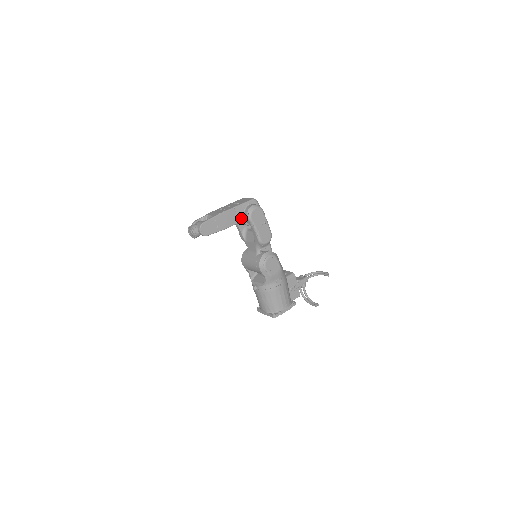
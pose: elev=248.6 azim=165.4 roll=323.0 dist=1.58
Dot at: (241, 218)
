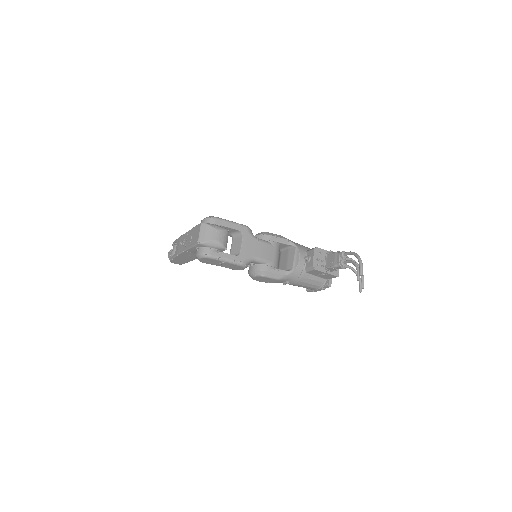
Dot at: occluded
